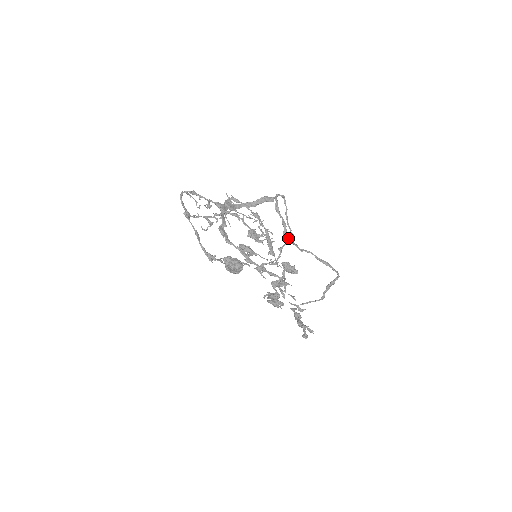
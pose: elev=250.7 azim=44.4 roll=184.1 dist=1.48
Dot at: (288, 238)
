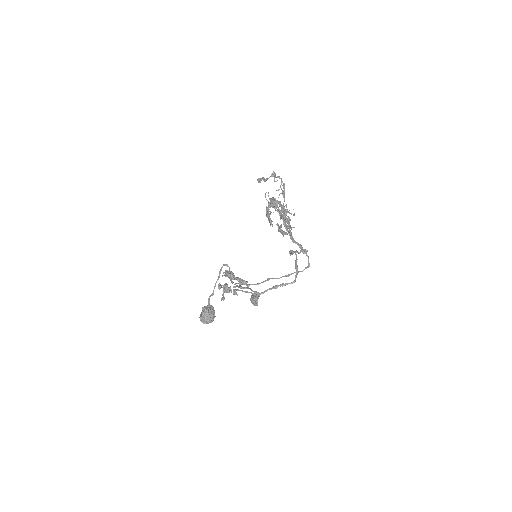
Dot at: occluded
